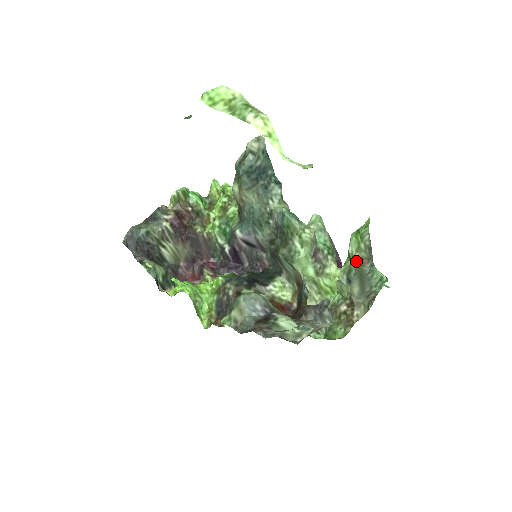
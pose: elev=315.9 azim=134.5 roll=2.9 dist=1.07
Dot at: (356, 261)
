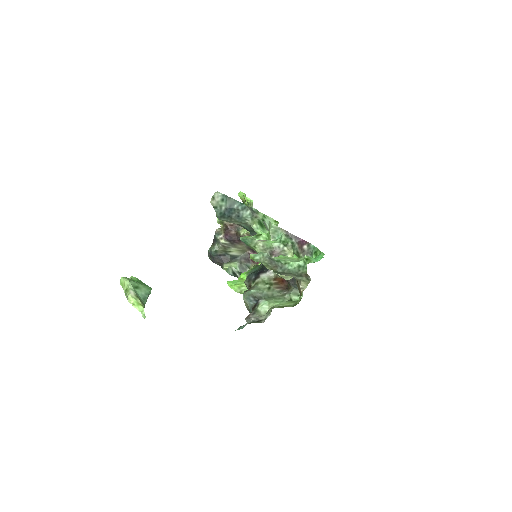
Dot at: occluded
